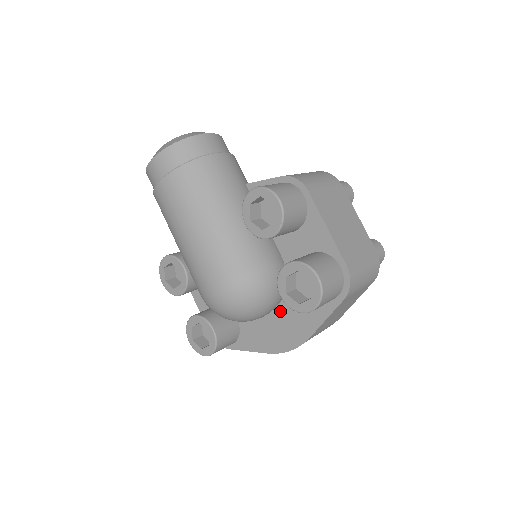
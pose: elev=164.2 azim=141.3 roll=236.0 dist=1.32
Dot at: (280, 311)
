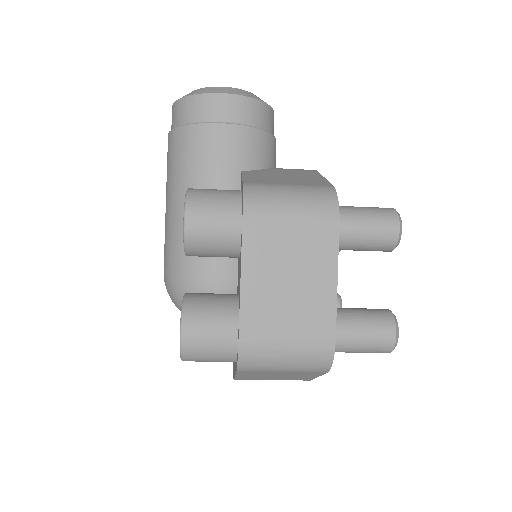
Dot at: occluded
